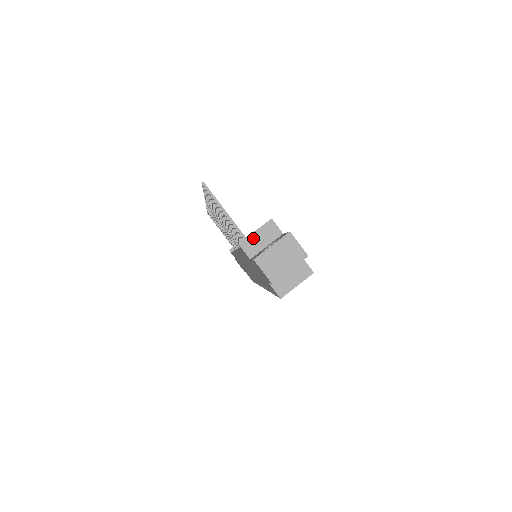
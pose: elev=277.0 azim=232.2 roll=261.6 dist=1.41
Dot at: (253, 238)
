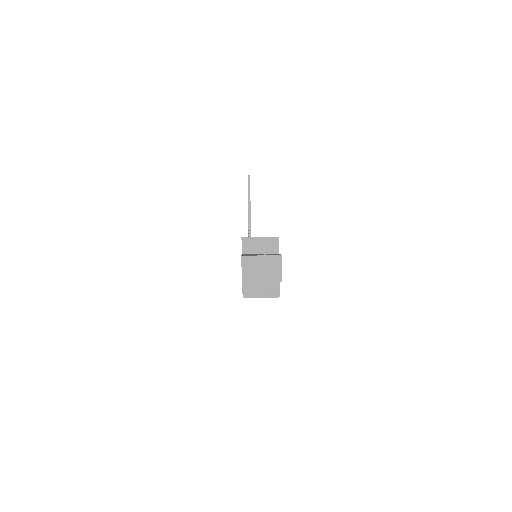
Dot at: (255, 241)
